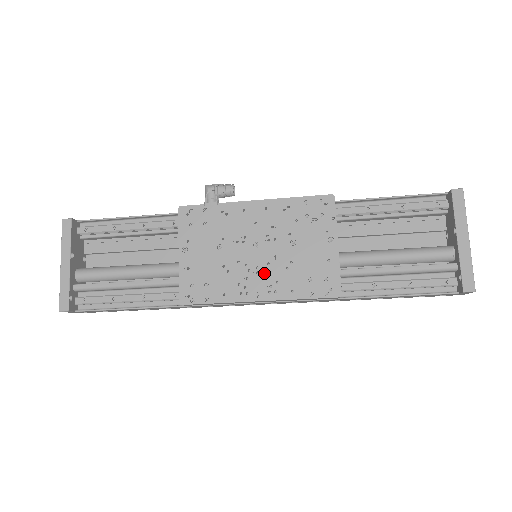
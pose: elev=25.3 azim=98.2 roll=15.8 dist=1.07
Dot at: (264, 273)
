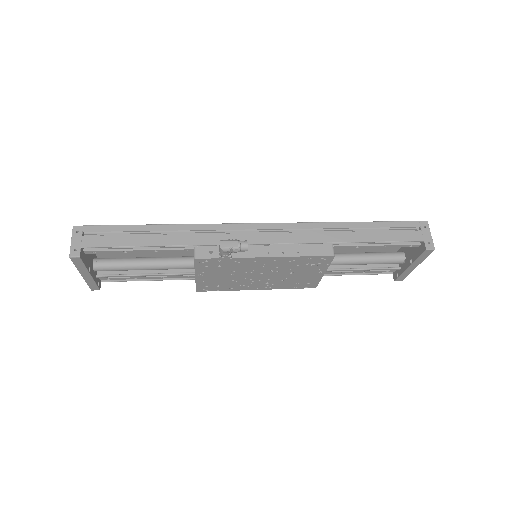
Dot at: (264, 282)
